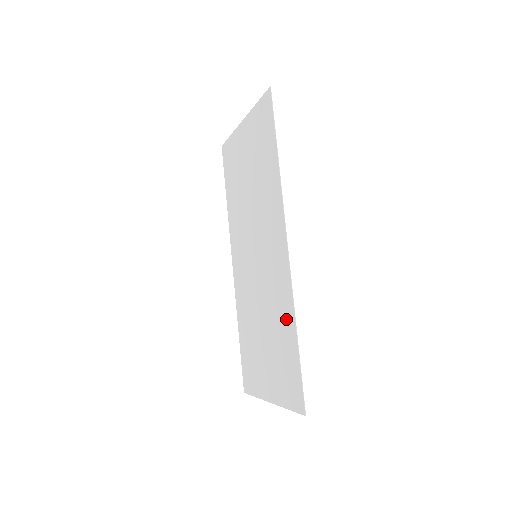
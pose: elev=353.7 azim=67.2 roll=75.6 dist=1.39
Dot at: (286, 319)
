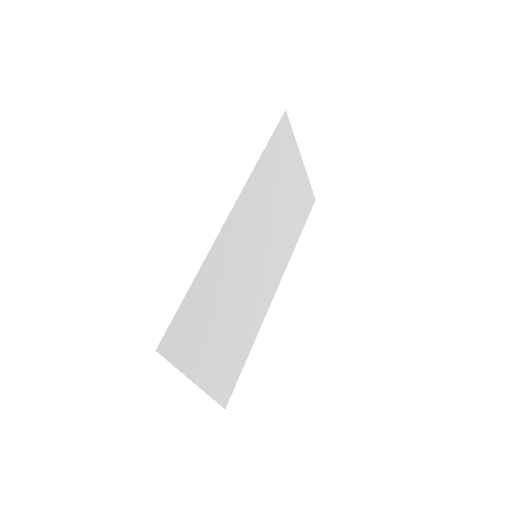
Dot at: (208, 278)
